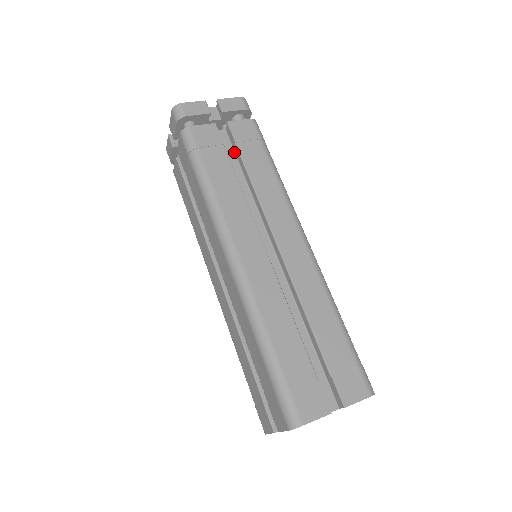
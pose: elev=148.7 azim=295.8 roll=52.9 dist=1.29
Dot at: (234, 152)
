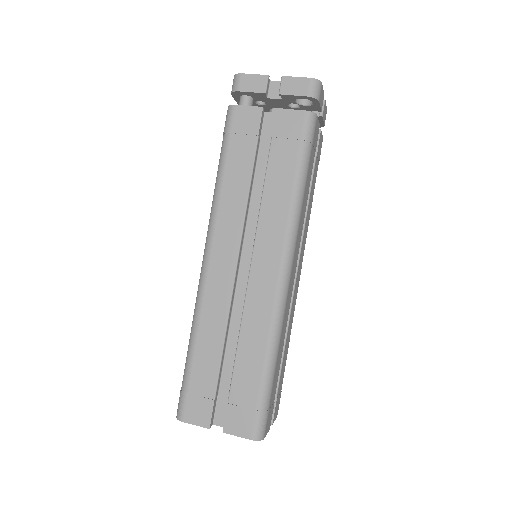
Dot at: occluded
